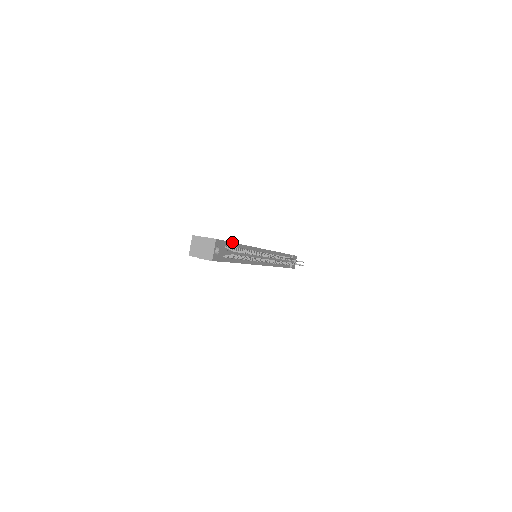
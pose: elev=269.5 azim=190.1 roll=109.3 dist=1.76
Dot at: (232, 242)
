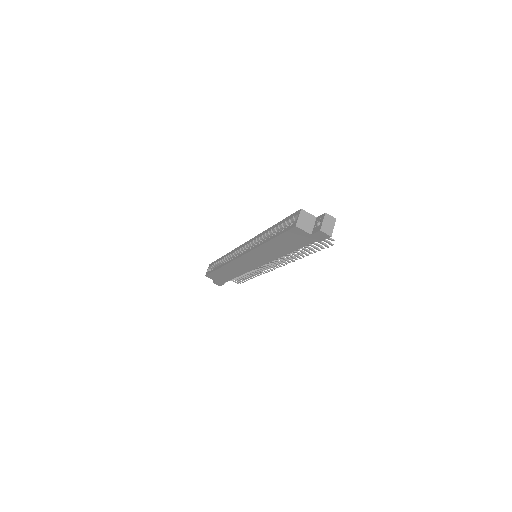
Dot at: occluded
